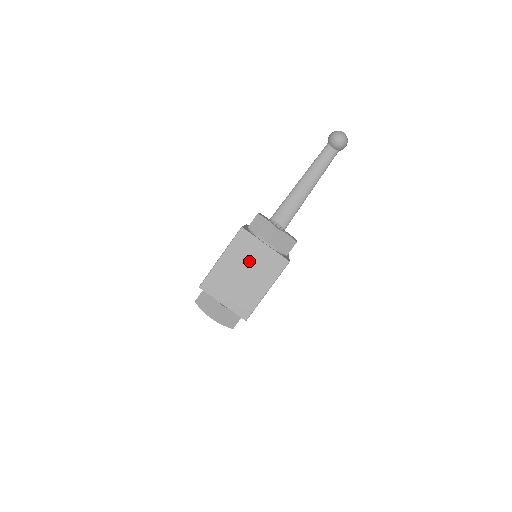
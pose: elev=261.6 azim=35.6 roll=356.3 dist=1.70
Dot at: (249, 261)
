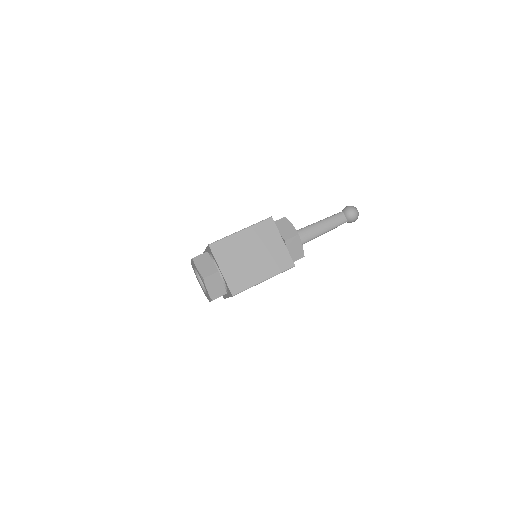
Dot at: (263, 247)
